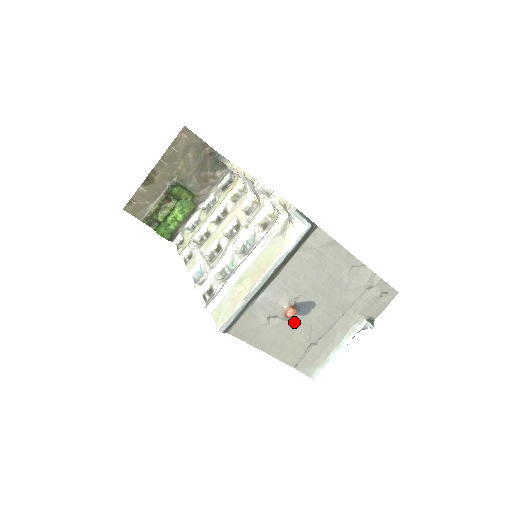
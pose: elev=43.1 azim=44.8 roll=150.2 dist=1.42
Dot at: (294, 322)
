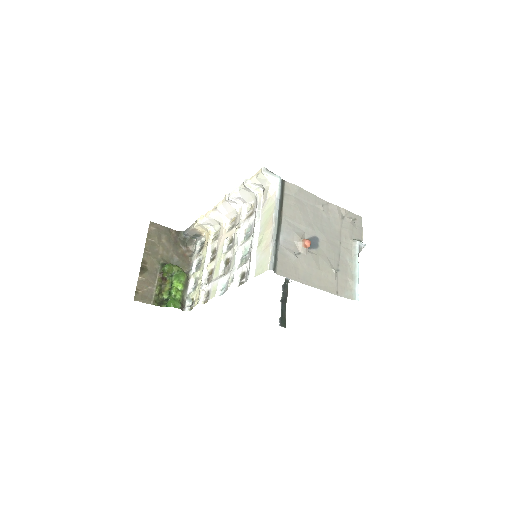
Dot at: (313, 254)
